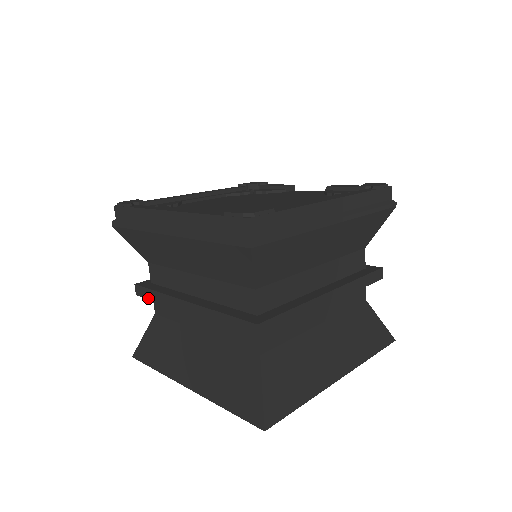
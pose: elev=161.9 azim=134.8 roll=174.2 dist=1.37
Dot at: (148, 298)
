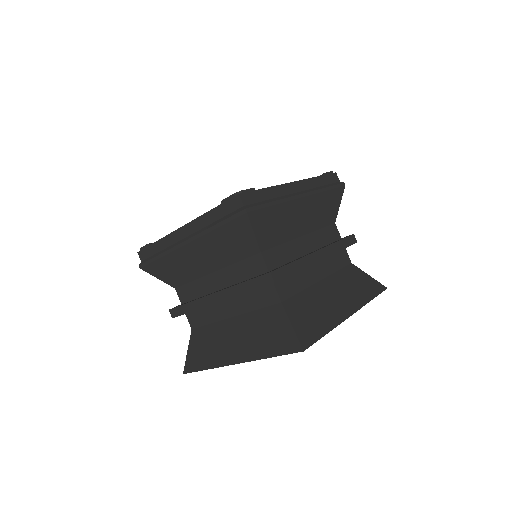
Dot at: (183, 313)
